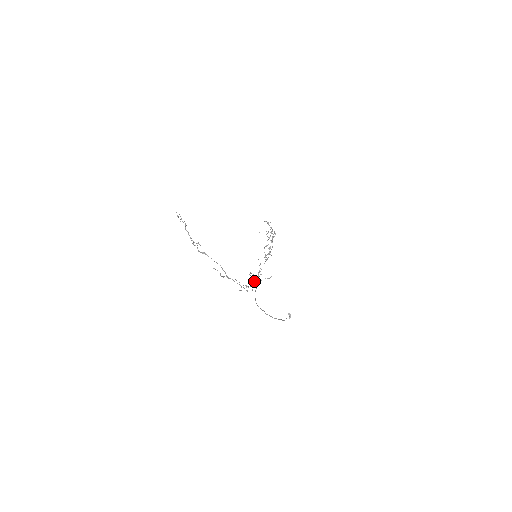
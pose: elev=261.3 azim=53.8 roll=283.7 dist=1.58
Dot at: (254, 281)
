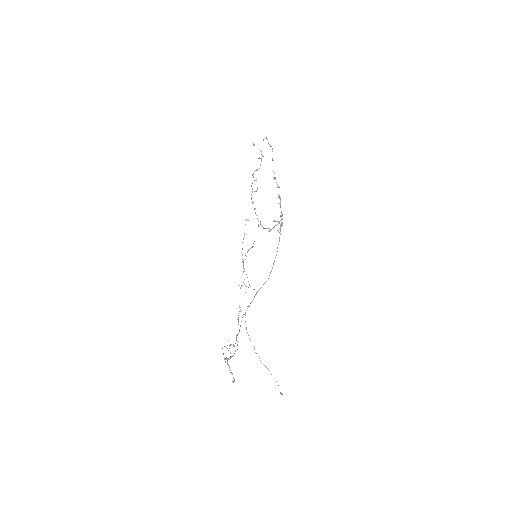
Dot at: occluded
